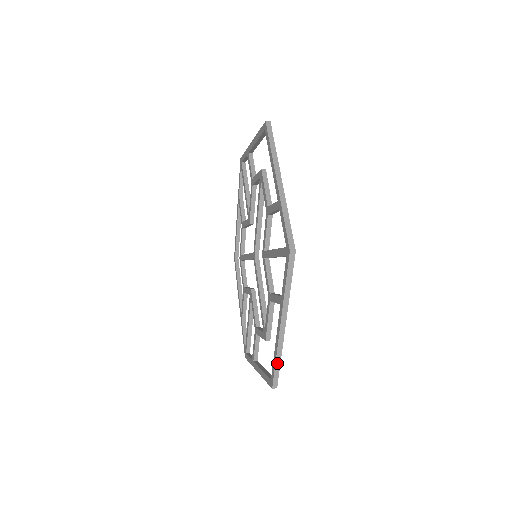
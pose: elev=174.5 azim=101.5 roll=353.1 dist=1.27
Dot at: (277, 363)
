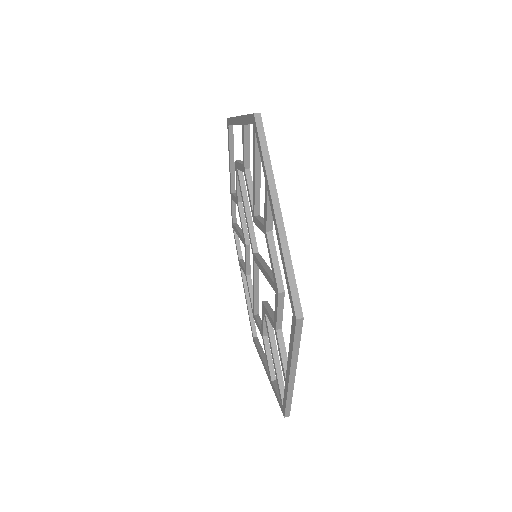
Dot at: occluded
